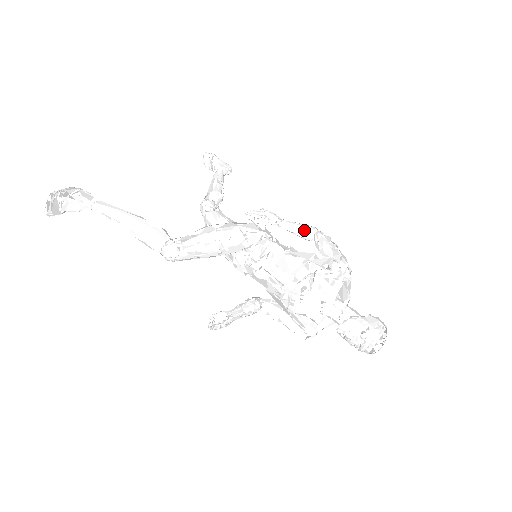
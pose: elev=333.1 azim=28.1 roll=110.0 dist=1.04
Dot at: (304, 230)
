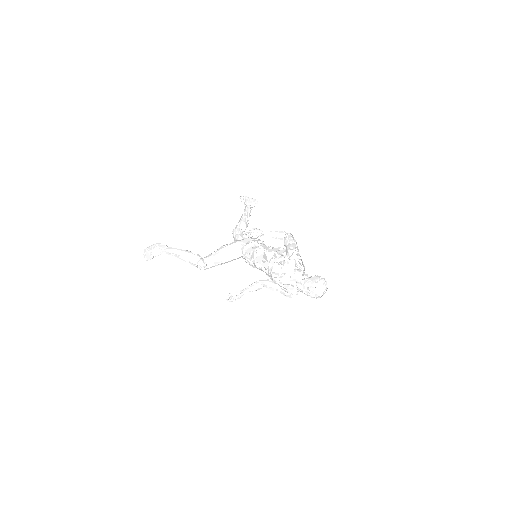
Dot at: (276, 235)
